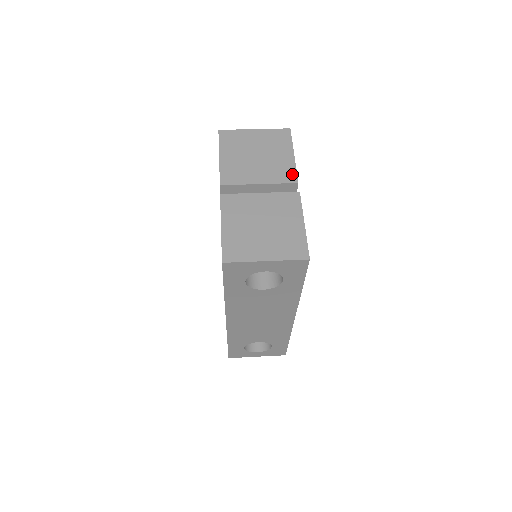
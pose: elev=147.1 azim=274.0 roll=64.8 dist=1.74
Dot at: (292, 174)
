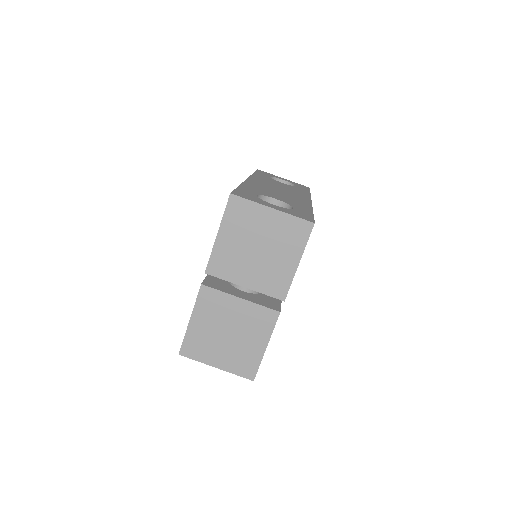
Dot at: (283, 288)
